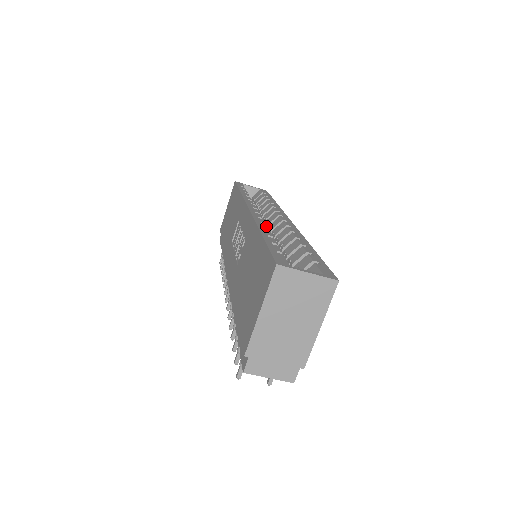
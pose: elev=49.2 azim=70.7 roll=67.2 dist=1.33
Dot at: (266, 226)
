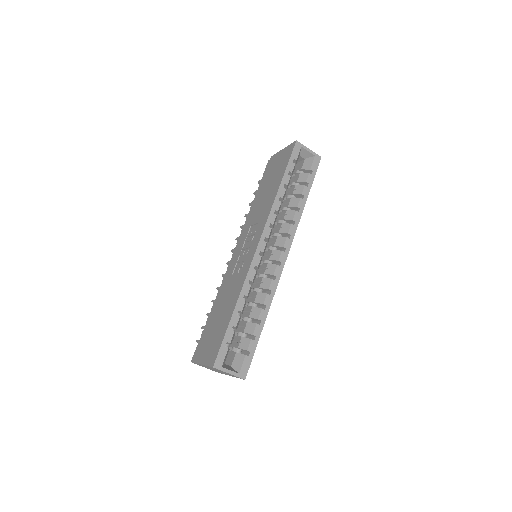
Dot at: (249, 289)
